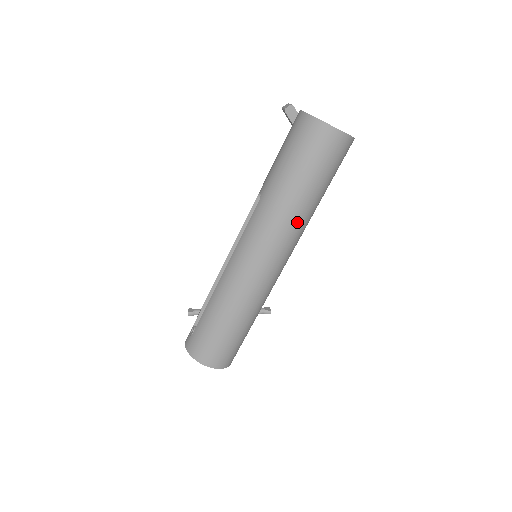
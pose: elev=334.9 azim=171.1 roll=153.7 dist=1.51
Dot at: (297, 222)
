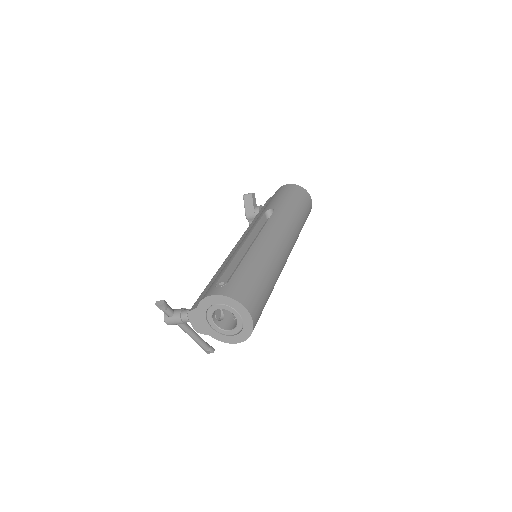
Dot at: (298, 234)
